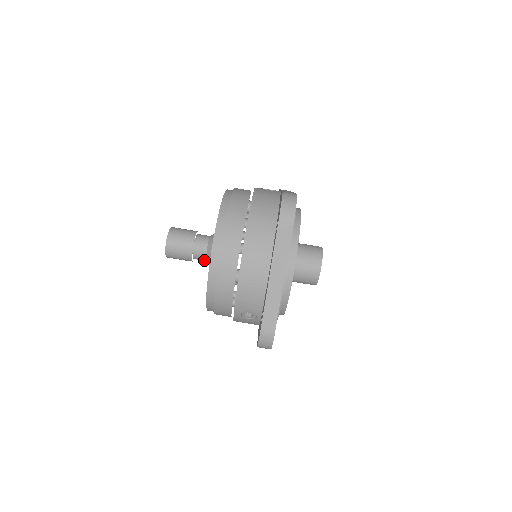
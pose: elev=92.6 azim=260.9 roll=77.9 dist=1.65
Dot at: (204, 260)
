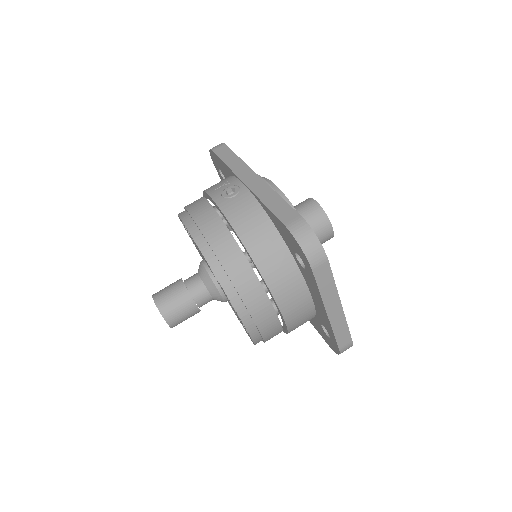
Dot at: occluded
